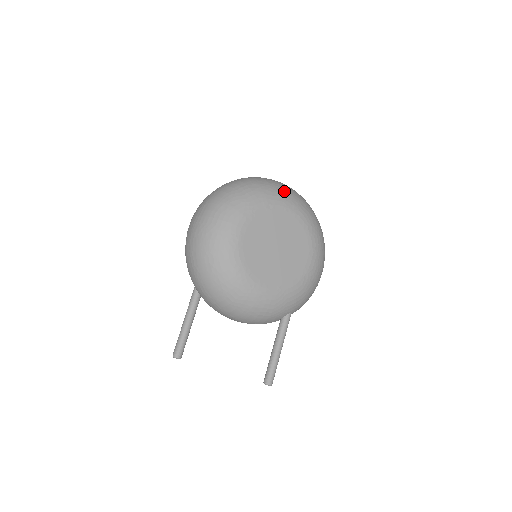
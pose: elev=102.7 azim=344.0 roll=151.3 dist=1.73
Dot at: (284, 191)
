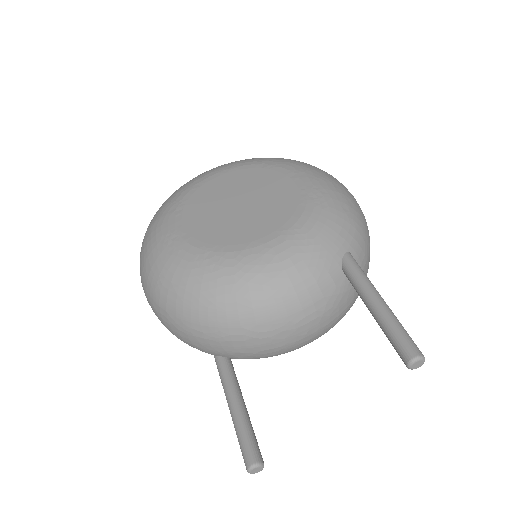
Dot at: (211, 169)
